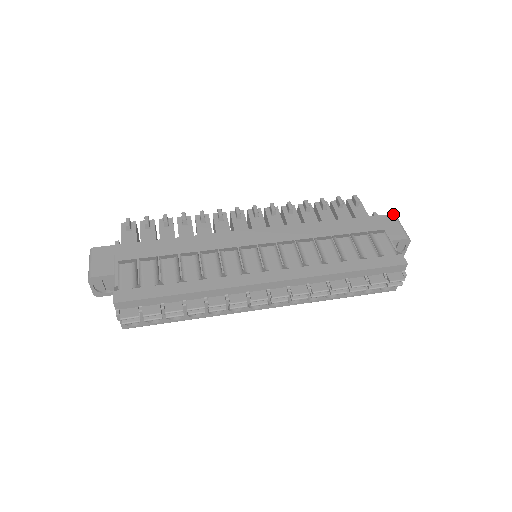
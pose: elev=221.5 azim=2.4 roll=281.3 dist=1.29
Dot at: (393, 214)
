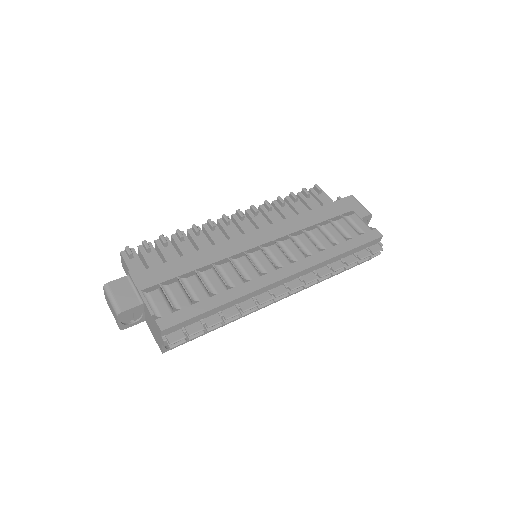
Dot at: (351, 195)
